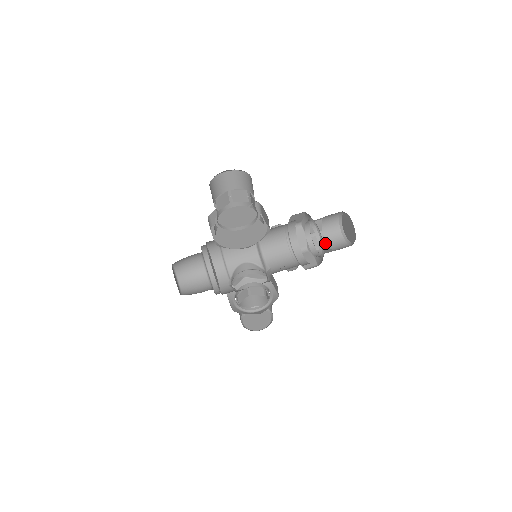
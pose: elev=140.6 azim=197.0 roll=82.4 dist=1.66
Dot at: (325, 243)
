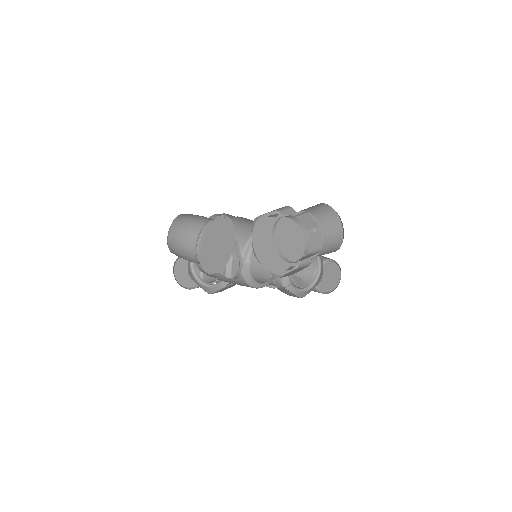
Dot at: (301, 270)
